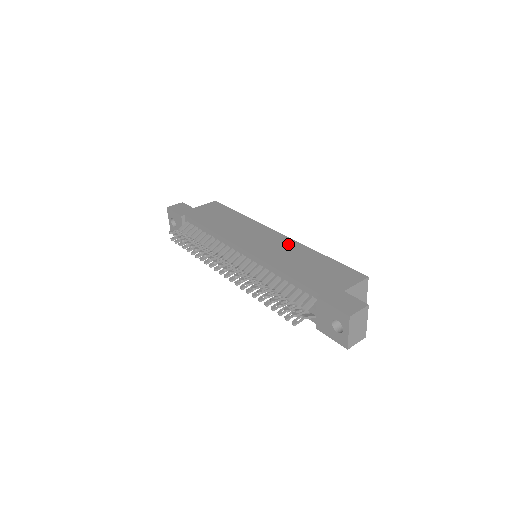
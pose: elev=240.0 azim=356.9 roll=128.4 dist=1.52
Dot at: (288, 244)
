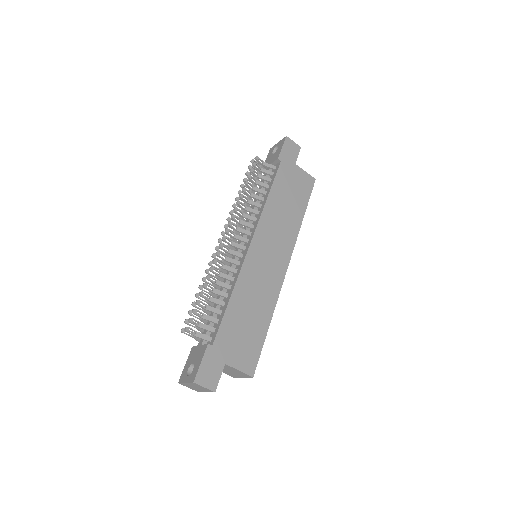
Dot at: (273, 285)
